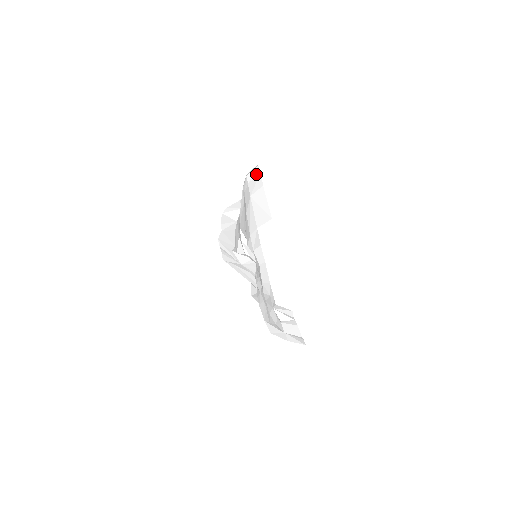
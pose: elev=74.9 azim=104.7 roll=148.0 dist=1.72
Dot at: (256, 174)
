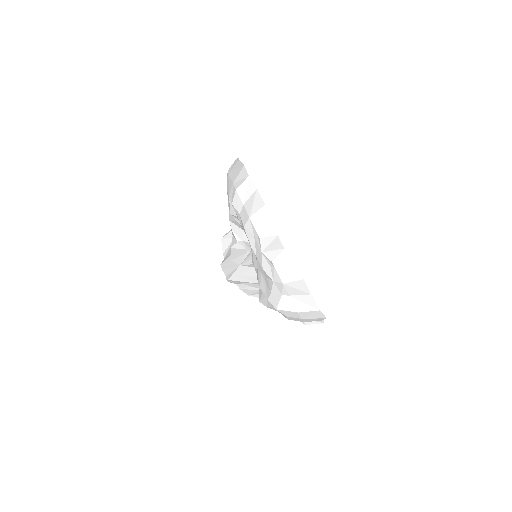
Dot at: occluded
